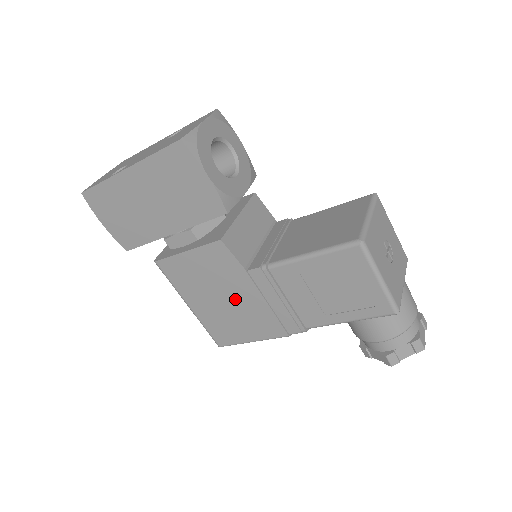
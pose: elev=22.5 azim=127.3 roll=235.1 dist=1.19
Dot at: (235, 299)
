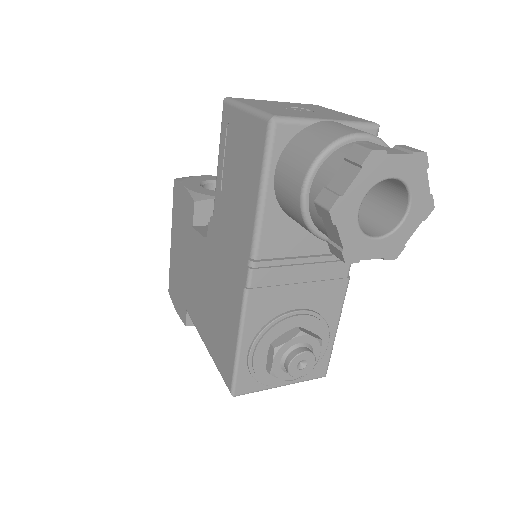
Dot at: (213, 287)
